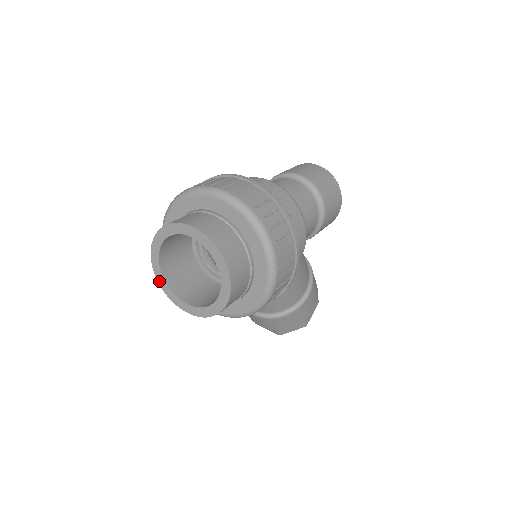
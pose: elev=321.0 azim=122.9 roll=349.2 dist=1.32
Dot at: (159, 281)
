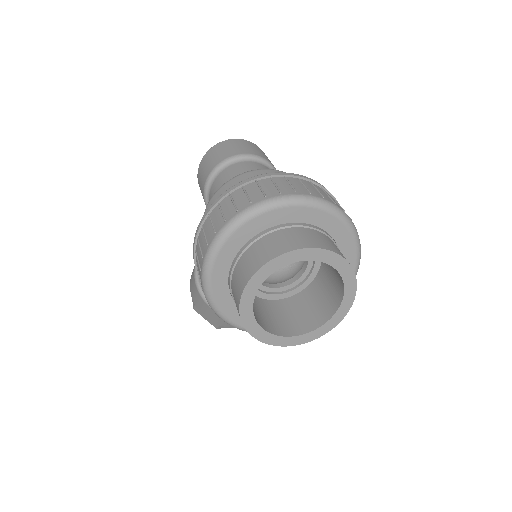
Dot at: (250, 330)
